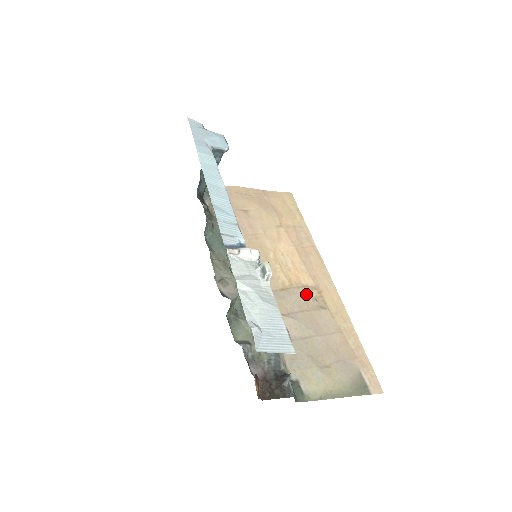
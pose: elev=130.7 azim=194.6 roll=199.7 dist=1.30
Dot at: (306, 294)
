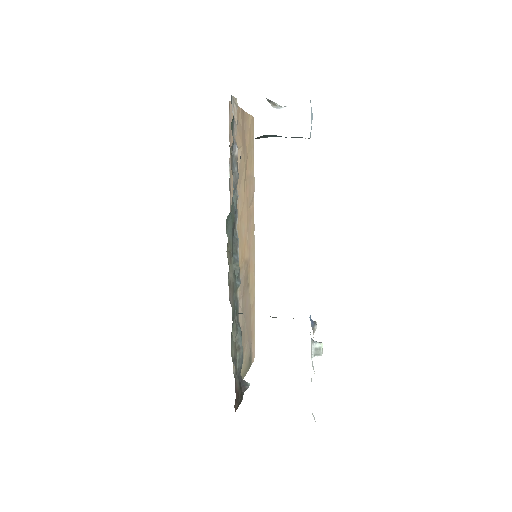
Dot at: (246, 273)
